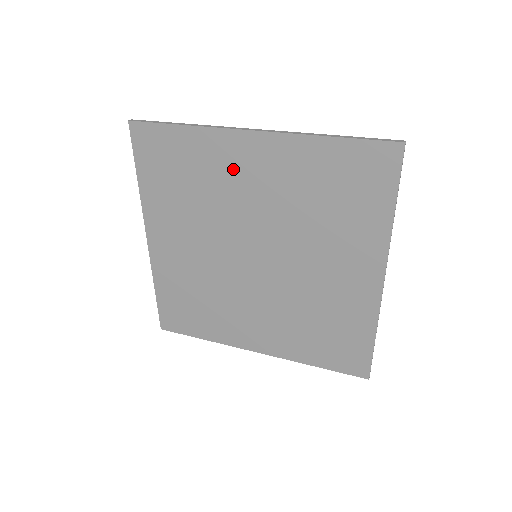
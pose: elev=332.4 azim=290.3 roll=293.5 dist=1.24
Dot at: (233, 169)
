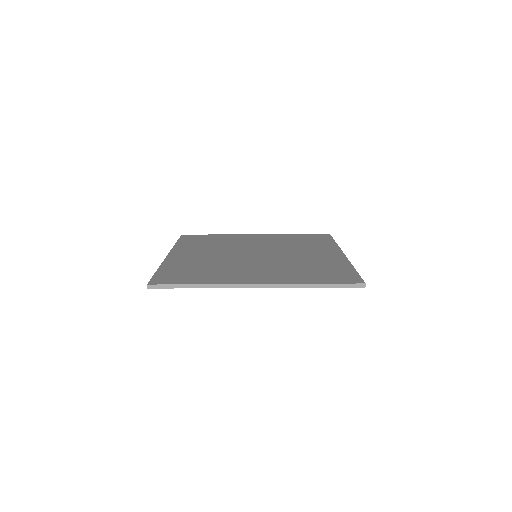
Dot at: occluded
